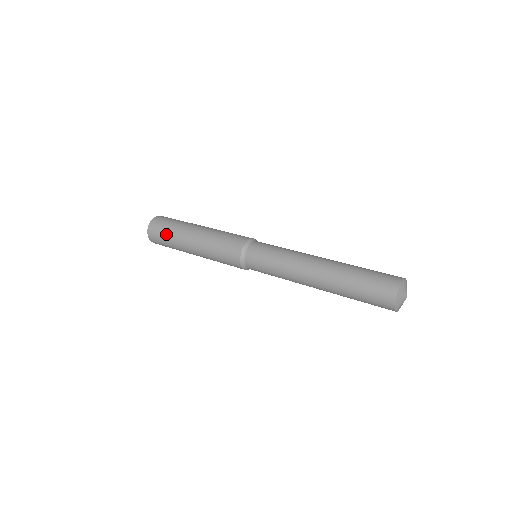
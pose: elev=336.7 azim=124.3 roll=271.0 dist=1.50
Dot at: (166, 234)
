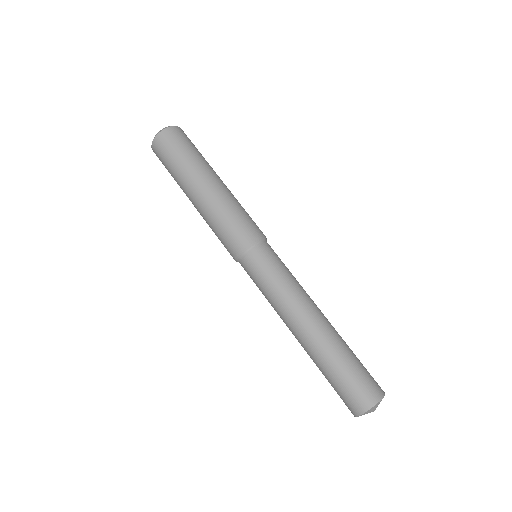
Dot at: (169, 172)
